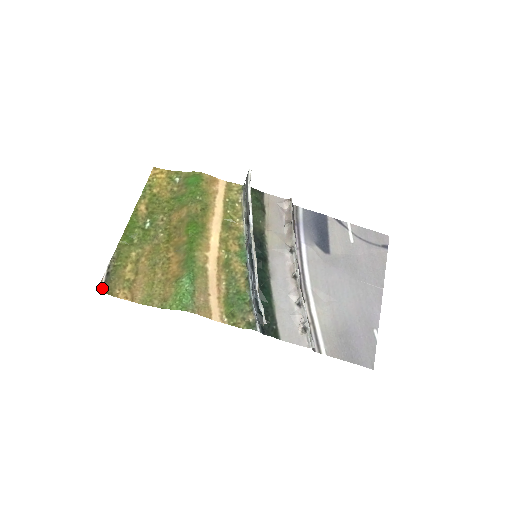
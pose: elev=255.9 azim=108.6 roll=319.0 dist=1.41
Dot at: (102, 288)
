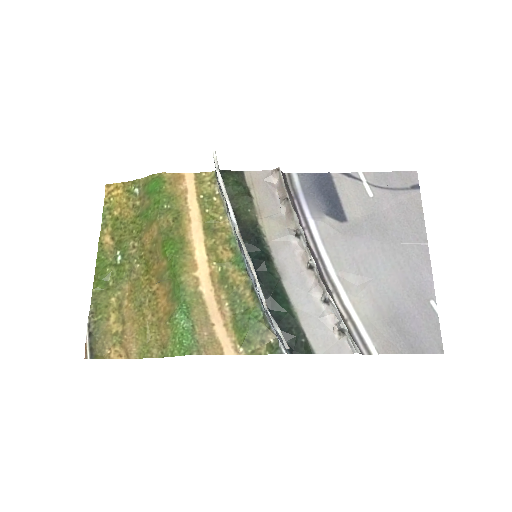
Dot at: (88, 354)
